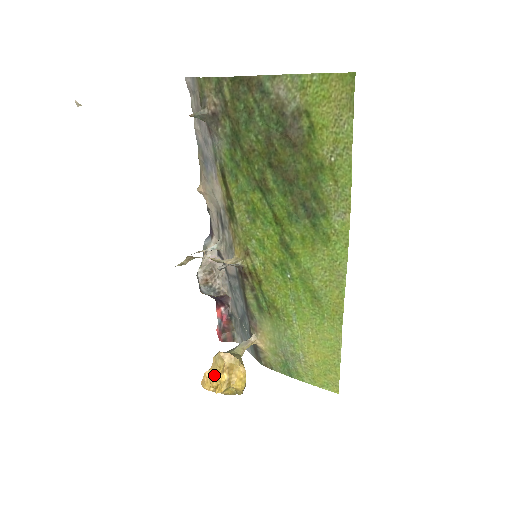
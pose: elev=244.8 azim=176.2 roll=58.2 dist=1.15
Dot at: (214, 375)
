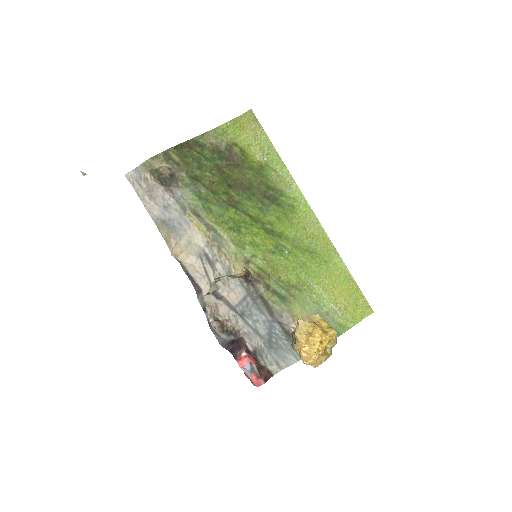
Dot at: (311, 338)
